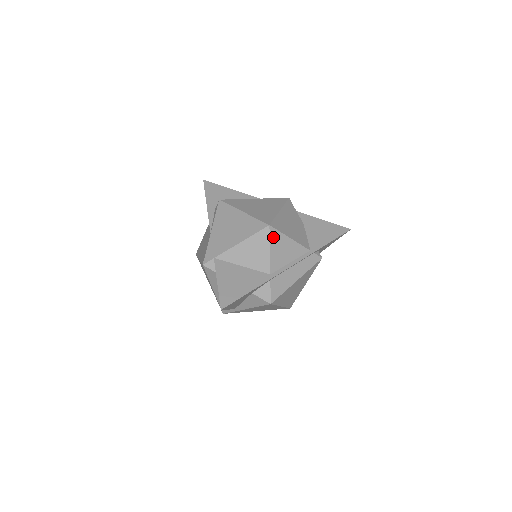
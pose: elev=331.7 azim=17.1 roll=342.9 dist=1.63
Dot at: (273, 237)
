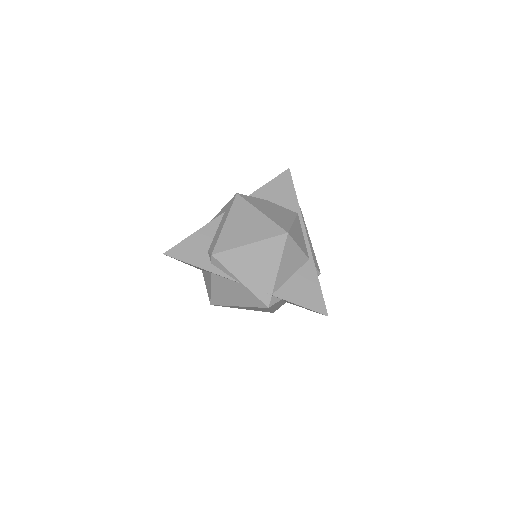
Dot at: (293, 236)
